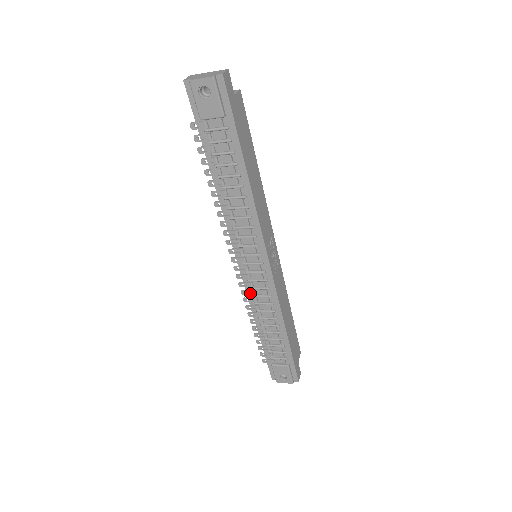
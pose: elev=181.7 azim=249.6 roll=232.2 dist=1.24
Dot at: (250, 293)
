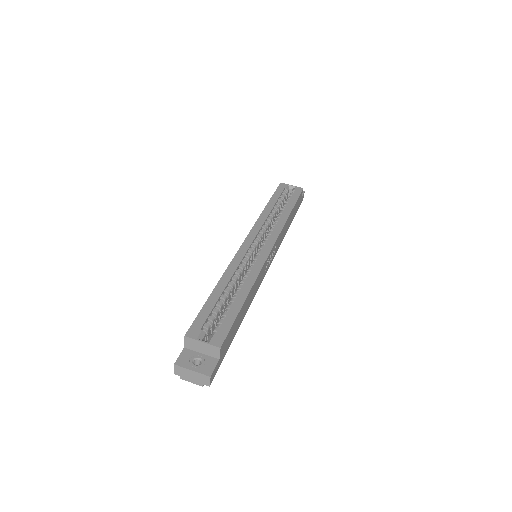
Dot at: occluded
